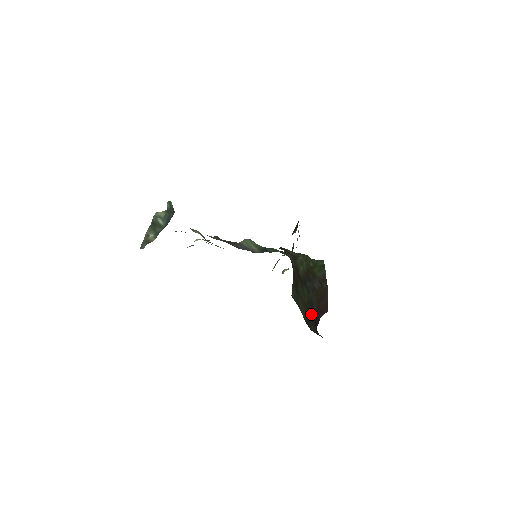
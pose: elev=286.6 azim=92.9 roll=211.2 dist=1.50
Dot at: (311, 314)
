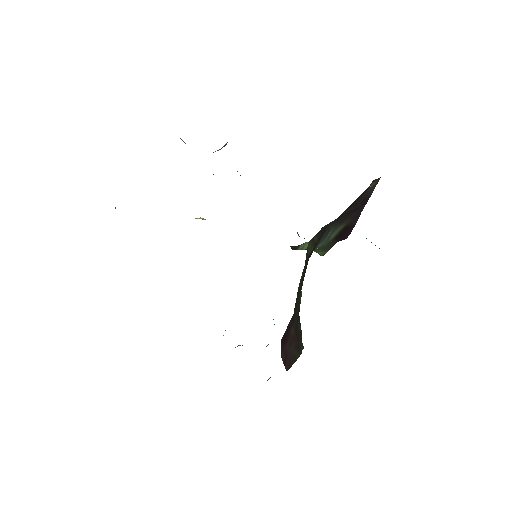
Dot at: (294, 312)
